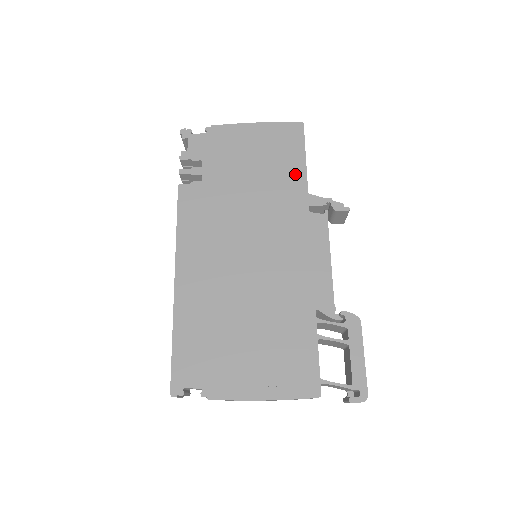
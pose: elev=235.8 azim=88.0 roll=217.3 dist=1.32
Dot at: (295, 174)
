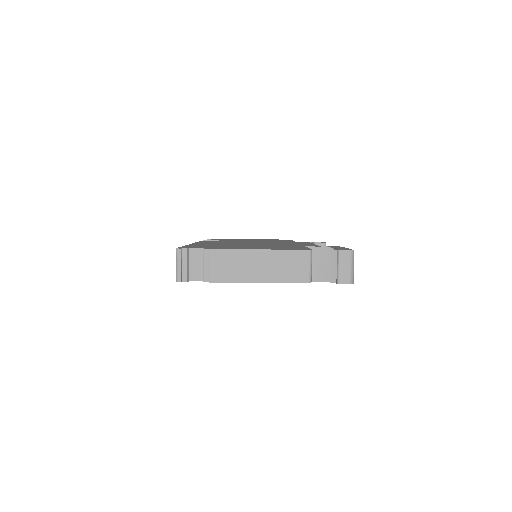
Dot at: occluded
